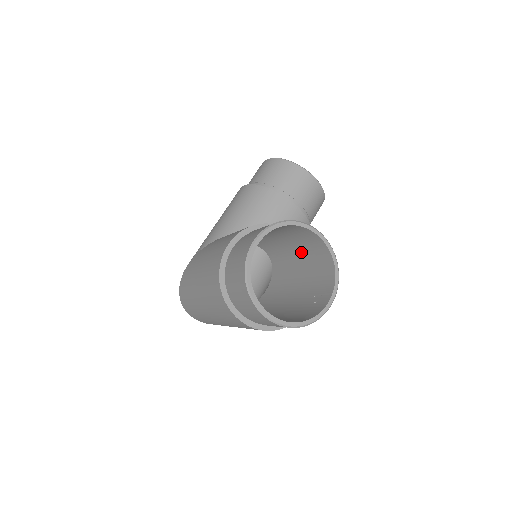
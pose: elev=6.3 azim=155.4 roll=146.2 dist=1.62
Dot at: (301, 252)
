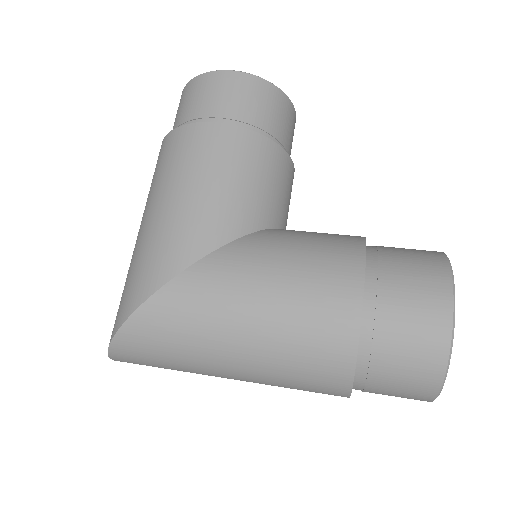
Dot at: occluded
